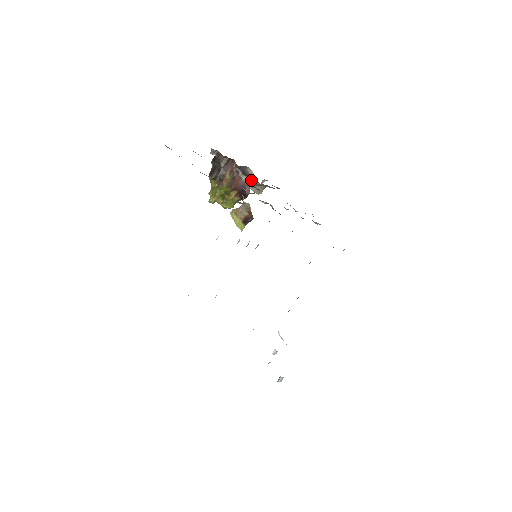
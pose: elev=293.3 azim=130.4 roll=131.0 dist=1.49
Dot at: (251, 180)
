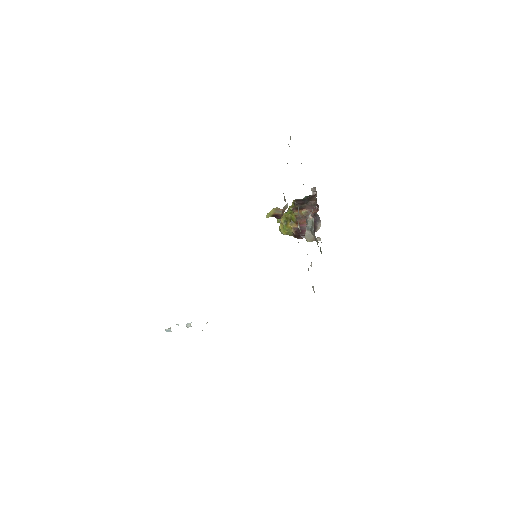
Dot at: (312, 224)
